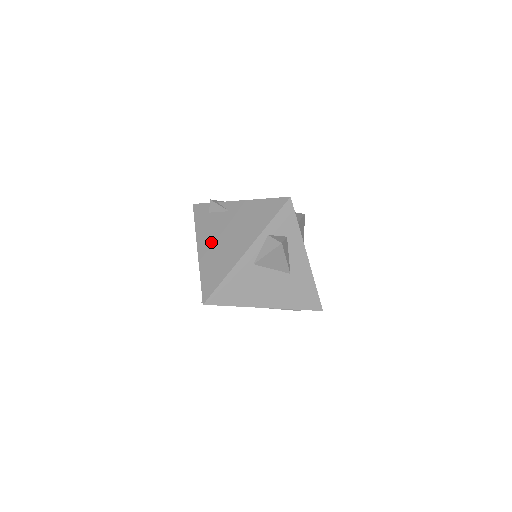
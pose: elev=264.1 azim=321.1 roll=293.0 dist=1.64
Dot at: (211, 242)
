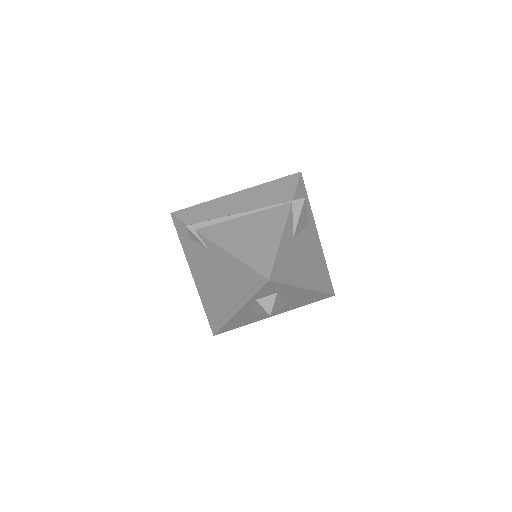
Dot at: (202, 277)
